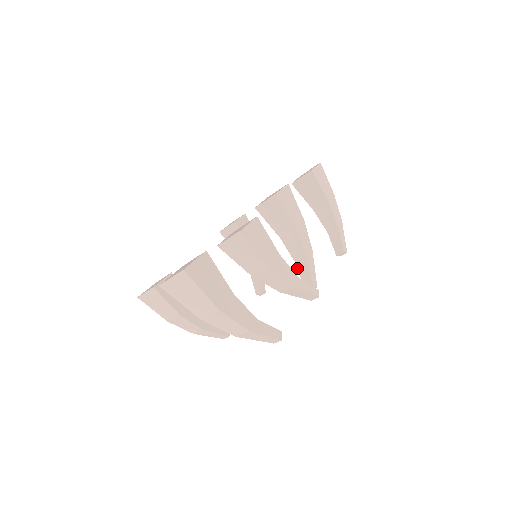
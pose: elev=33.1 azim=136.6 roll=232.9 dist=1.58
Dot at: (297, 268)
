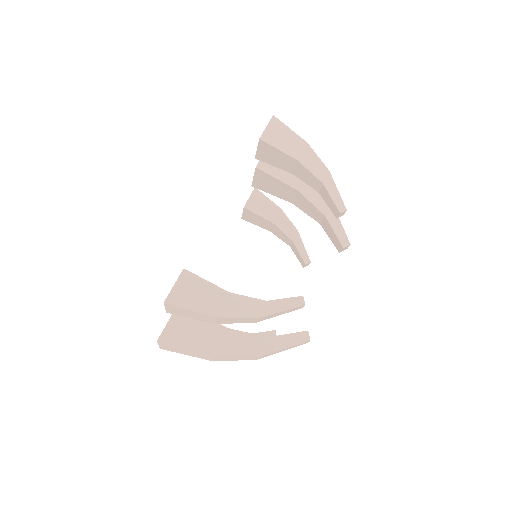
Dot at: occluded
